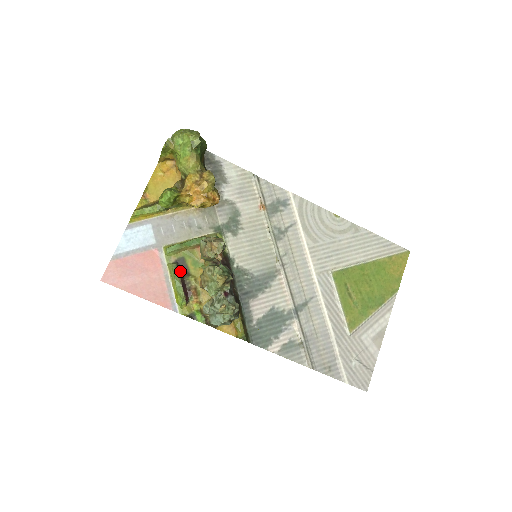
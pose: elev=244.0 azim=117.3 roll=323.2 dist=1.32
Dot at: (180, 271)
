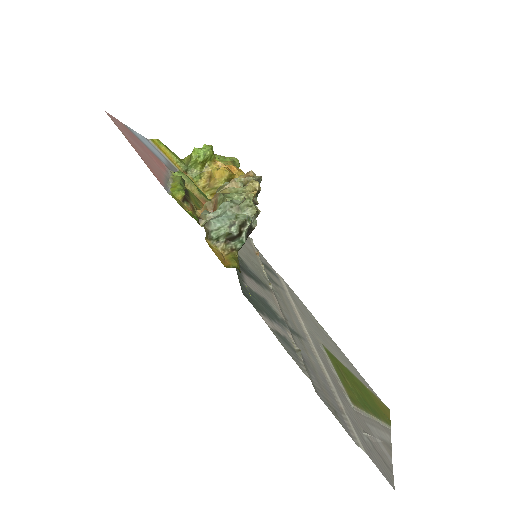
Dot at: occluded
